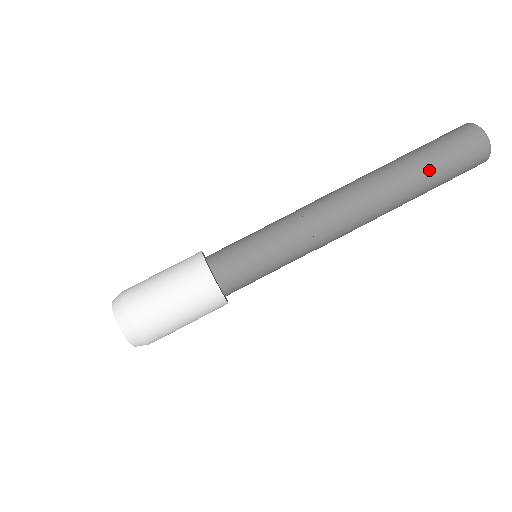
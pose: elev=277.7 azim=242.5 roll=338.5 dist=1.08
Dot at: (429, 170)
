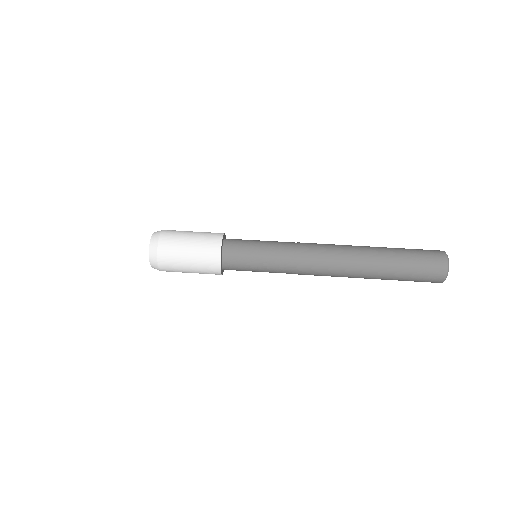
Dot at: (395, 249)
